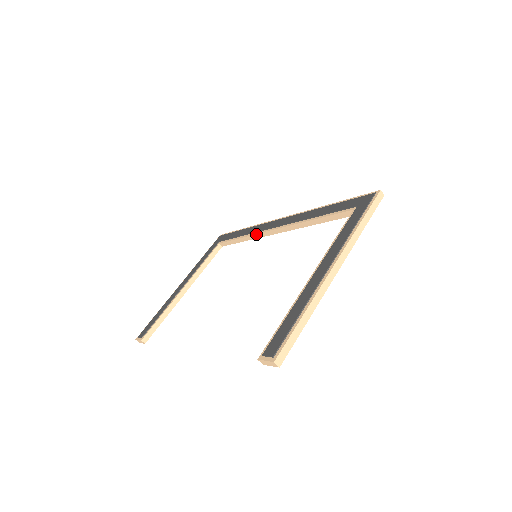
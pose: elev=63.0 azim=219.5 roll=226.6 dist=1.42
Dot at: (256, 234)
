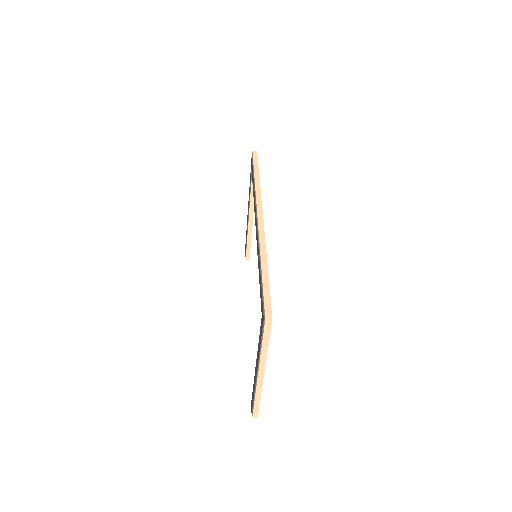
Dot at: occluded
